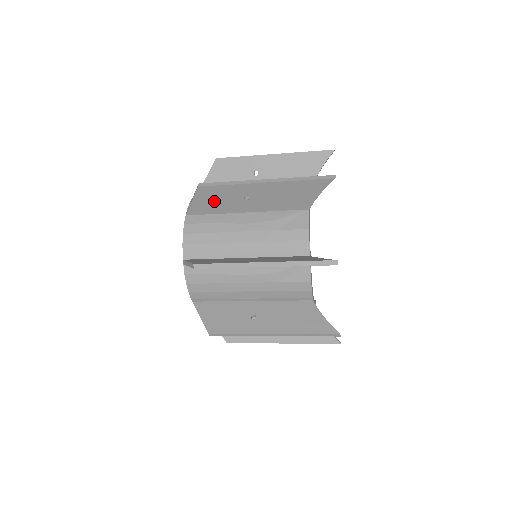
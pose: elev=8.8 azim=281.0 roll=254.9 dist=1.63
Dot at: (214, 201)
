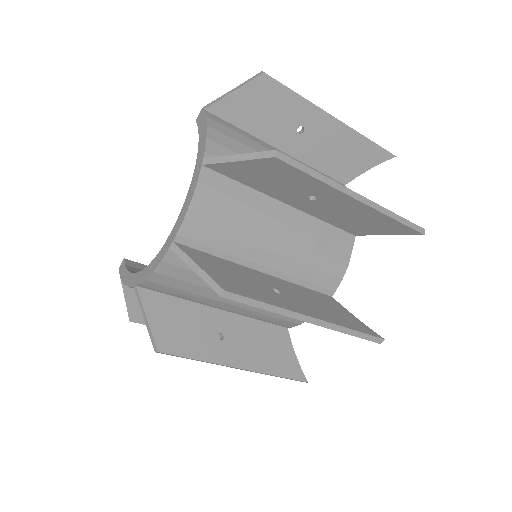
Dot at: (269, 177)
